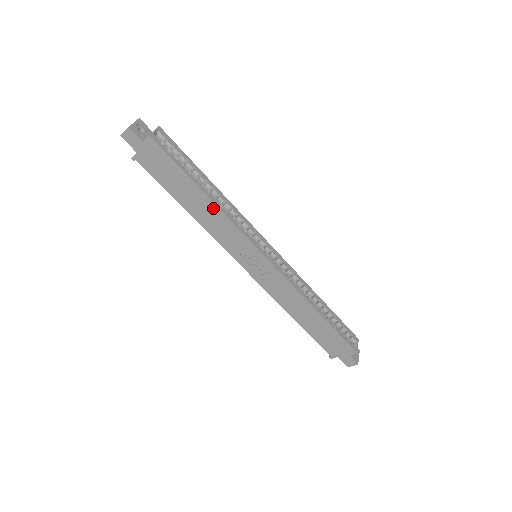
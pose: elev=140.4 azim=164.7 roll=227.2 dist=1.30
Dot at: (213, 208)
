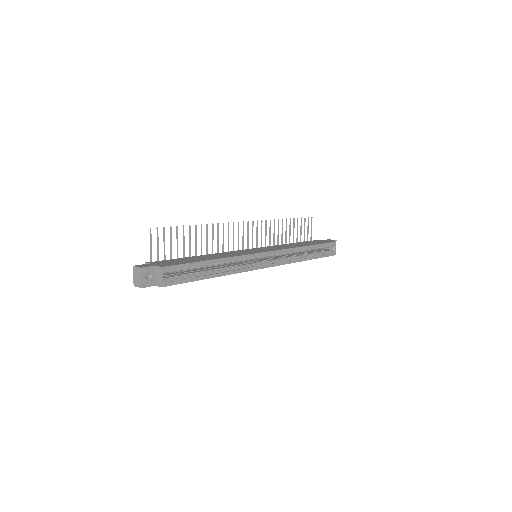
Dot at: (222, 275)
